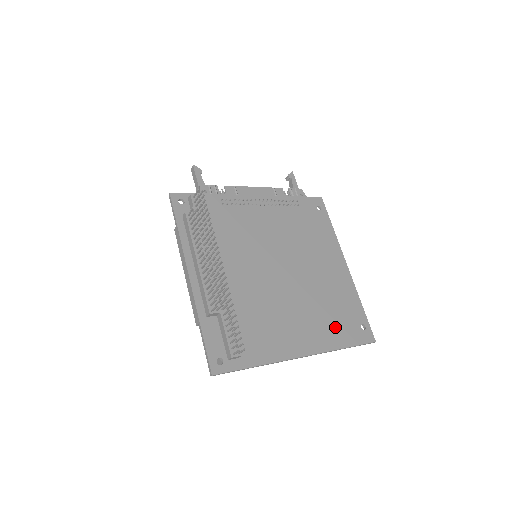
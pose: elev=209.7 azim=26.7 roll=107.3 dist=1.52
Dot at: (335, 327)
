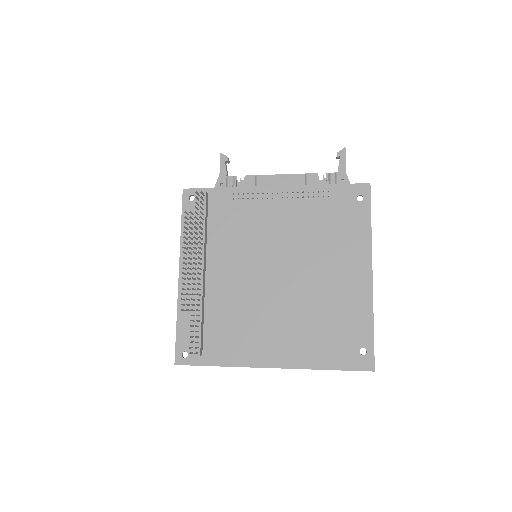
Dot at: (323, 345)
